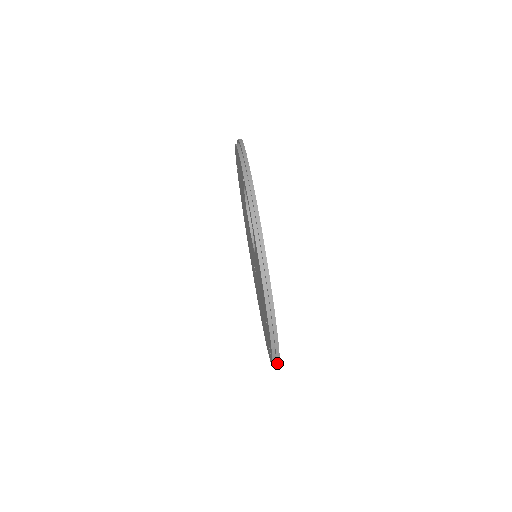
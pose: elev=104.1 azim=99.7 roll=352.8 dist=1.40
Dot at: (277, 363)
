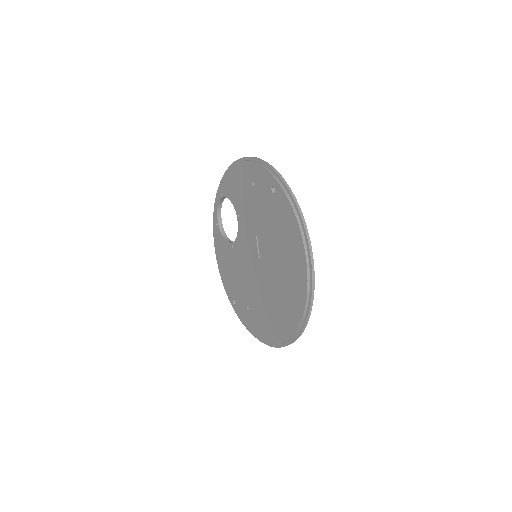
Dot at: (270, 167)
